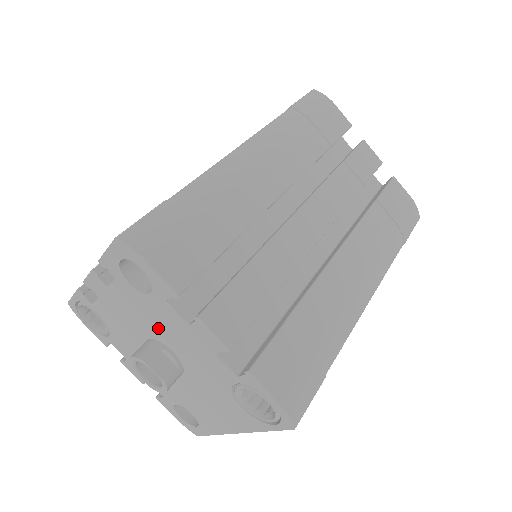
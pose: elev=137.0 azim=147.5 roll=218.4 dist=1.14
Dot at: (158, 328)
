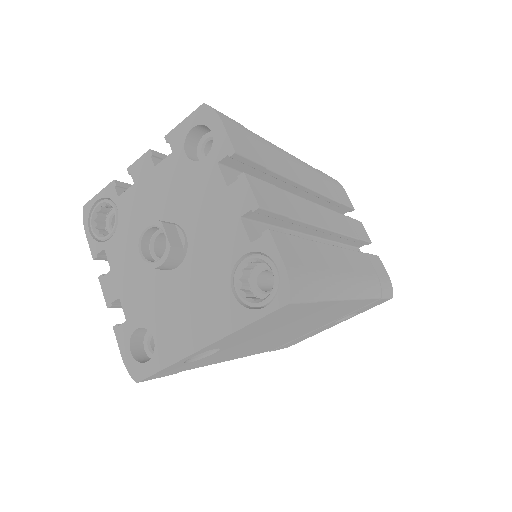
Dot at: (186, 204)
